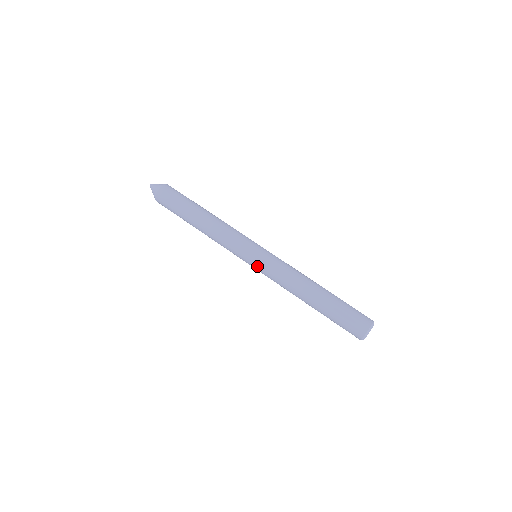
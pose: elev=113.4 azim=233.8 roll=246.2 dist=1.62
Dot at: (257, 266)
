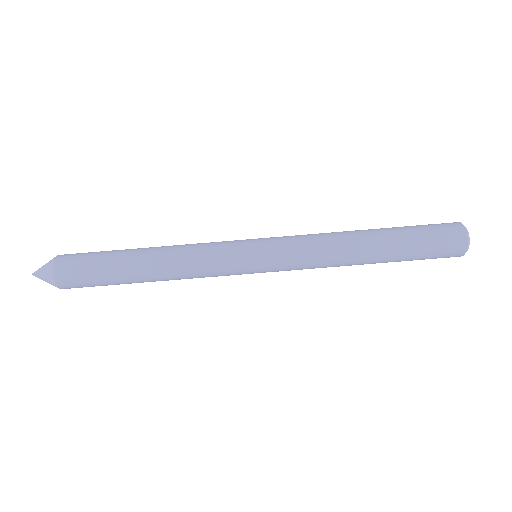
Dot at: occluded
